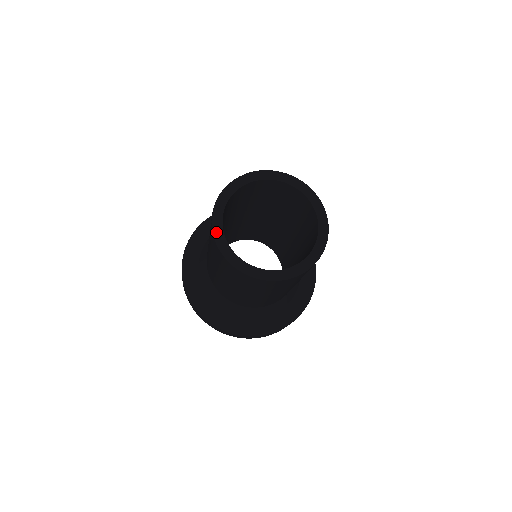
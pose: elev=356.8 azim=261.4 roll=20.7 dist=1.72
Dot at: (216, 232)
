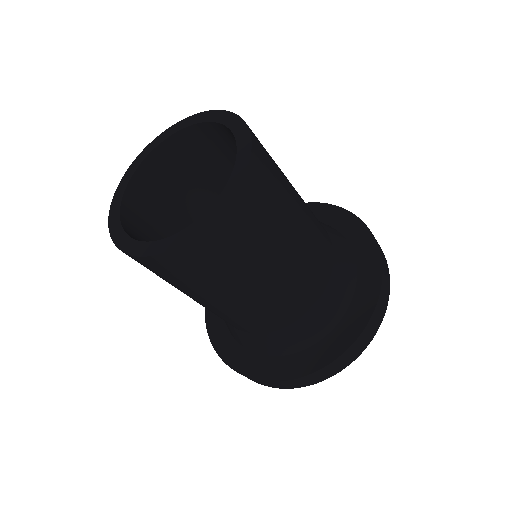
Dot at: (112, 216)
